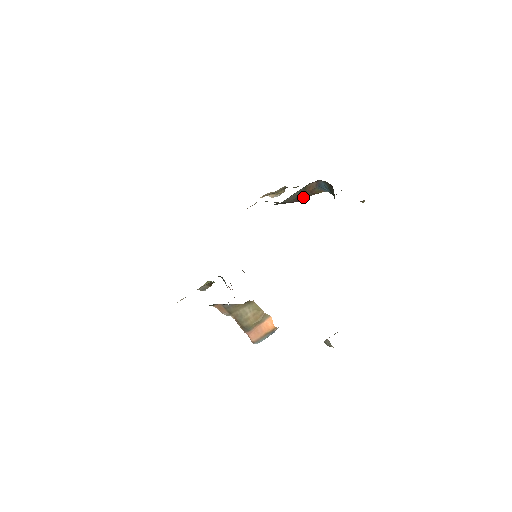
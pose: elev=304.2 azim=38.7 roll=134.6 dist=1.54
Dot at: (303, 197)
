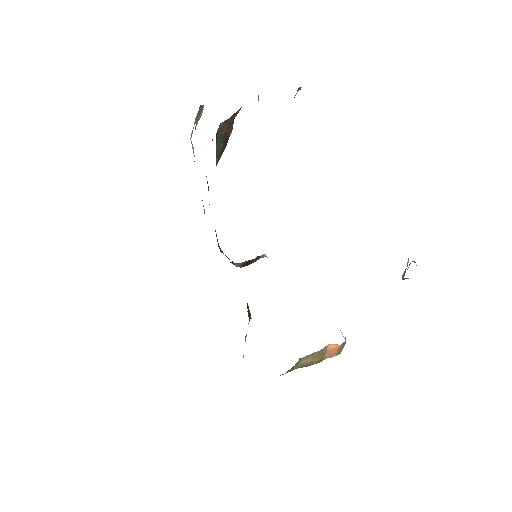
Dot at: (228, 136)
